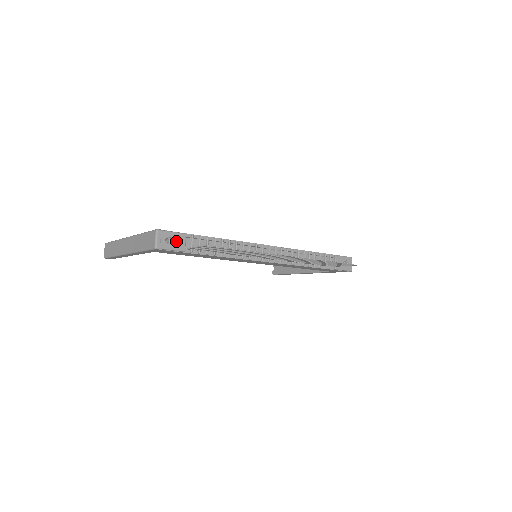
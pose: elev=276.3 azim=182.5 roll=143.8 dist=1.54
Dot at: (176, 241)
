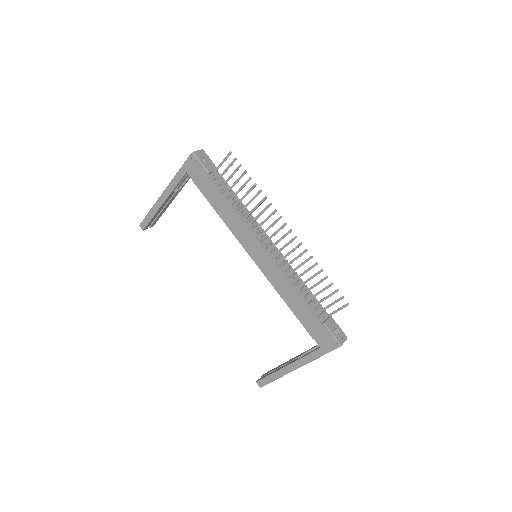
Dot at: (208, 164)
